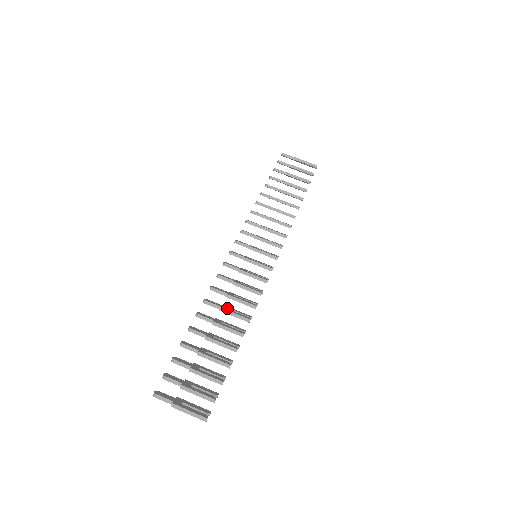
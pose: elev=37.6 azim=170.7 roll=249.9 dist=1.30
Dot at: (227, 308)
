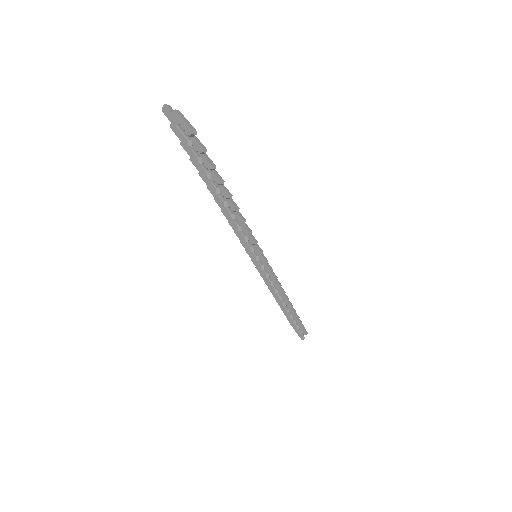
Dot at: occluded
